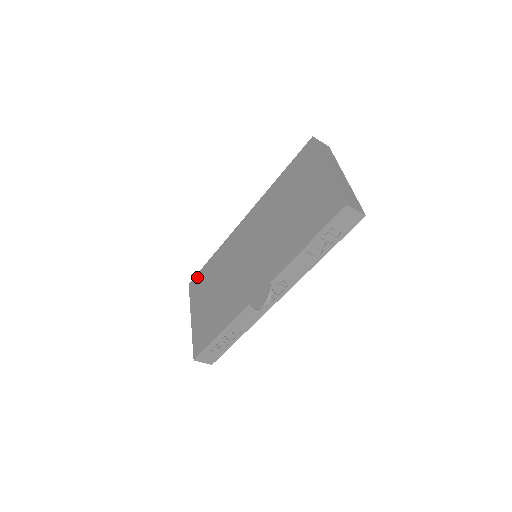
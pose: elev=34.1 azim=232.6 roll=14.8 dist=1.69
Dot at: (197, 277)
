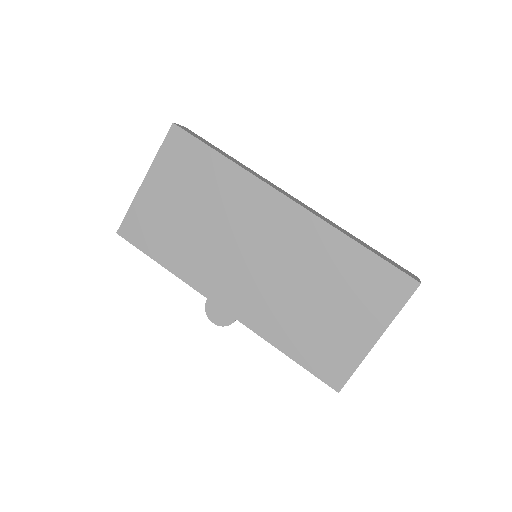
Dot at: (189, 141)
